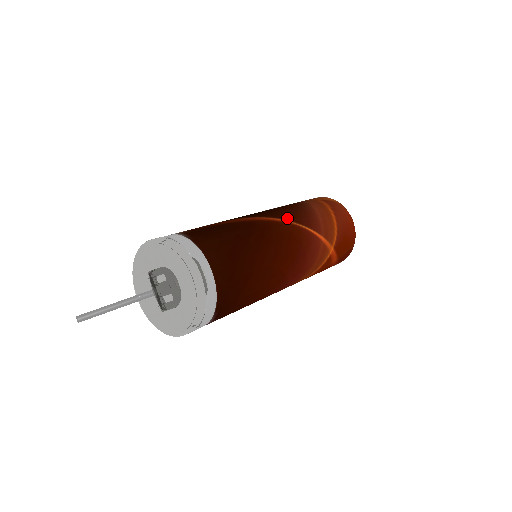
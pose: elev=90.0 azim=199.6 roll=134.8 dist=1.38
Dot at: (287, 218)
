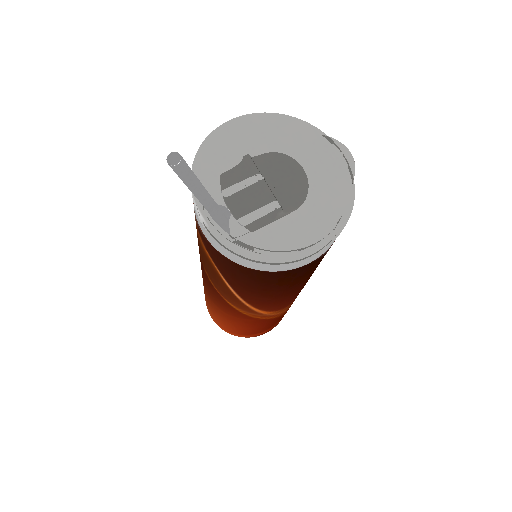
Dot at: occluded
